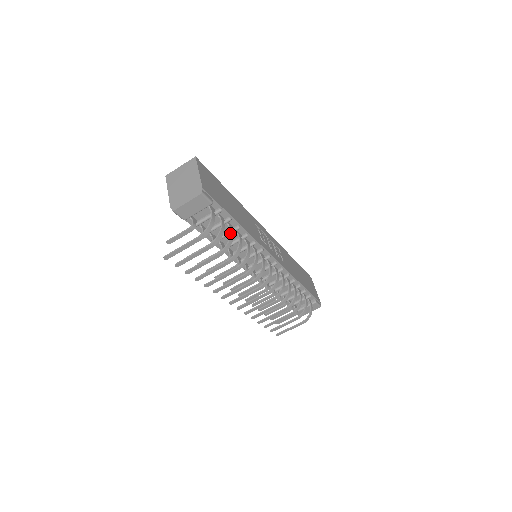
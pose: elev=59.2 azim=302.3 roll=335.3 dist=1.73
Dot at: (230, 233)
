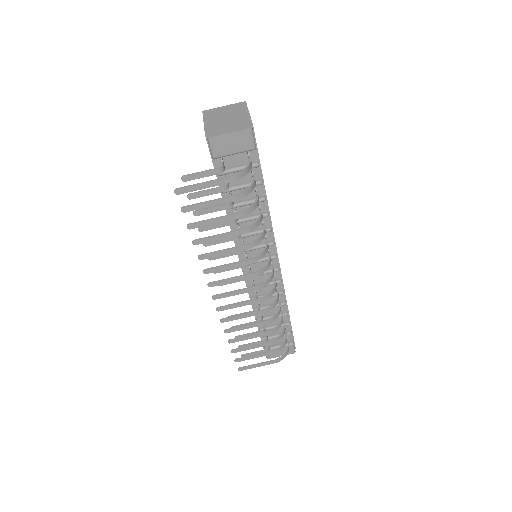
Dot at: (257, 197)
